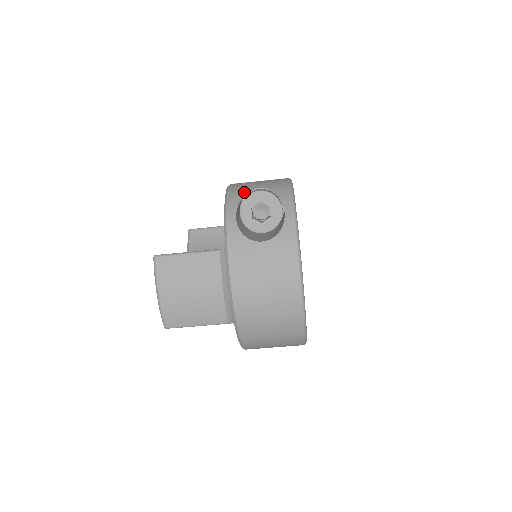
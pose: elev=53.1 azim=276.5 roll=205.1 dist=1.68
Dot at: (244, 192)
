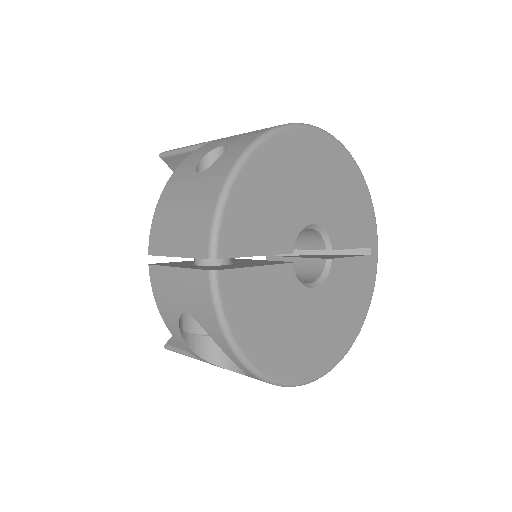
Dot at: (174, 318)
